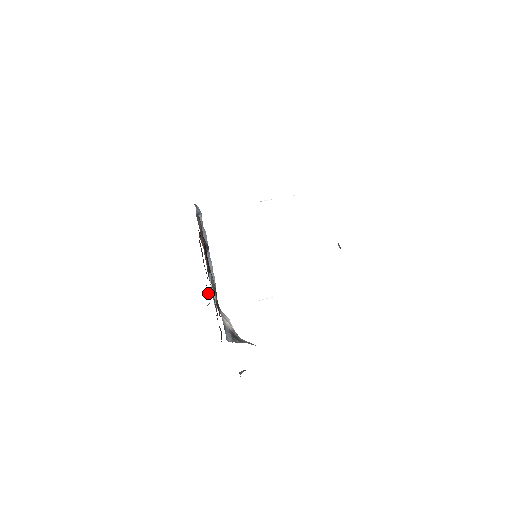
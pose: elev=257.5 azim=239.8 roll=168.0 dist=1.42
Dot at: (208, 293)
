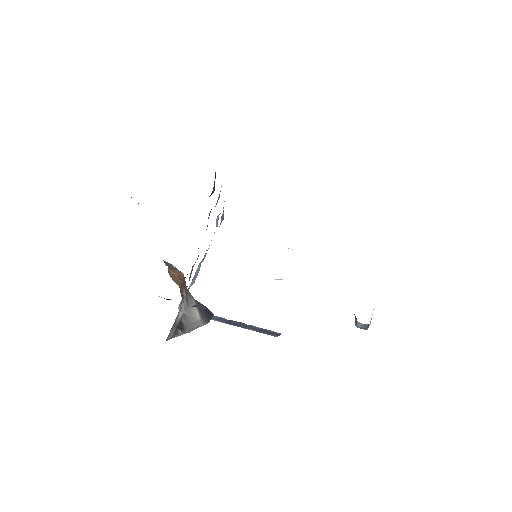
Dot at: occluded
